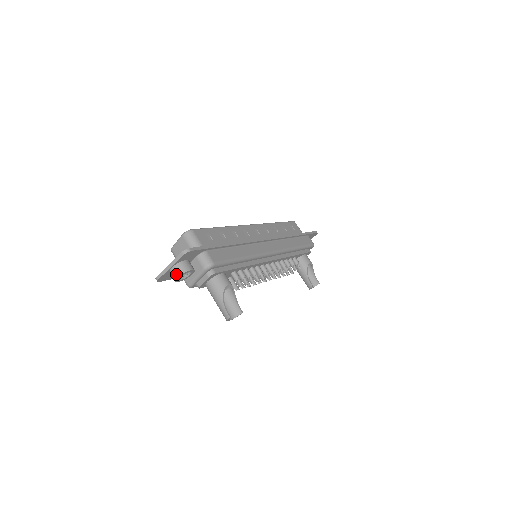
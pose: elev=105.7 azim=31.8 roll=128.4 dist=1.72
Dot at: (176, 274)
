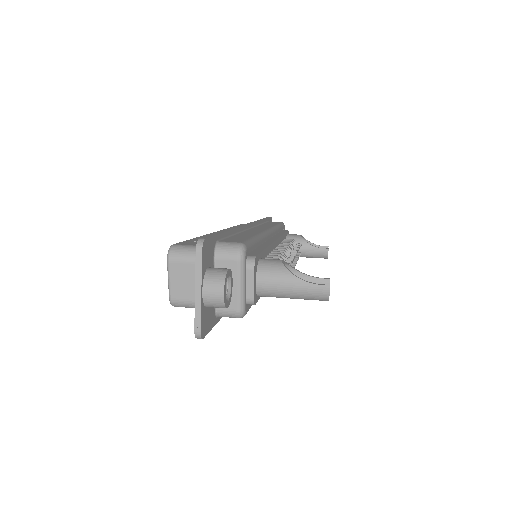
Dot at: (217, 291)
